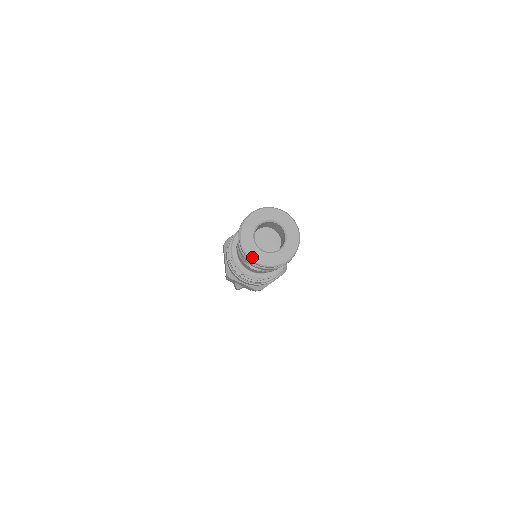
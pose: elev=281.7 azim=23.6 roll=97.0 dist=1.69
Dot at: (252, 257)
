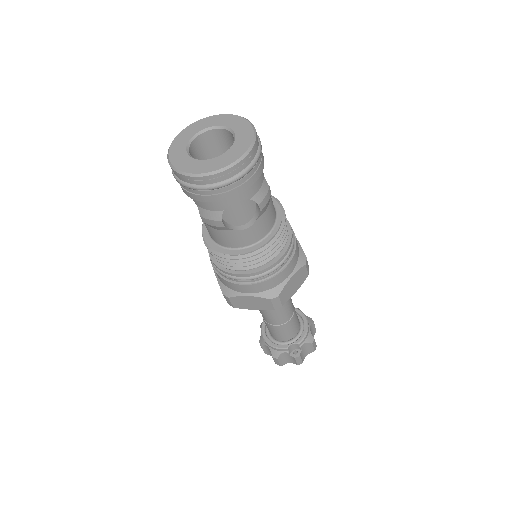
Dot at: (171, 151)
